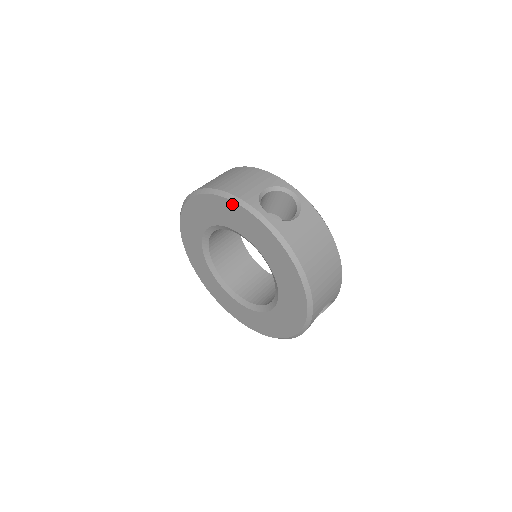
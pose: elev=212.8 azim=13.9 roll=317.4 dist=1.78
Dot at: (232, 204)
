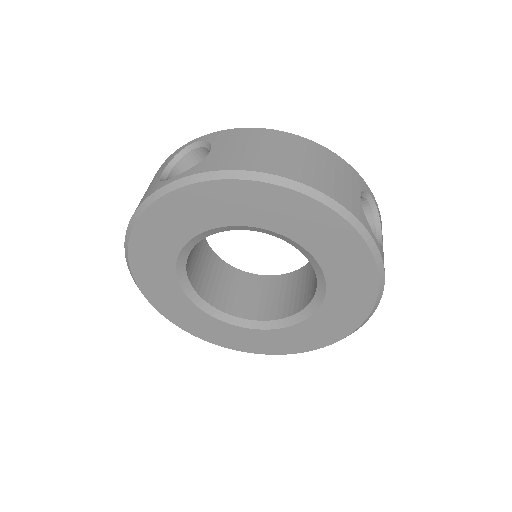
Dot at: (336, 219)
